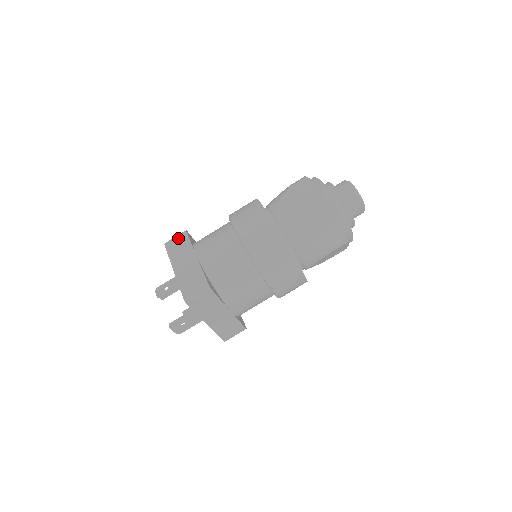
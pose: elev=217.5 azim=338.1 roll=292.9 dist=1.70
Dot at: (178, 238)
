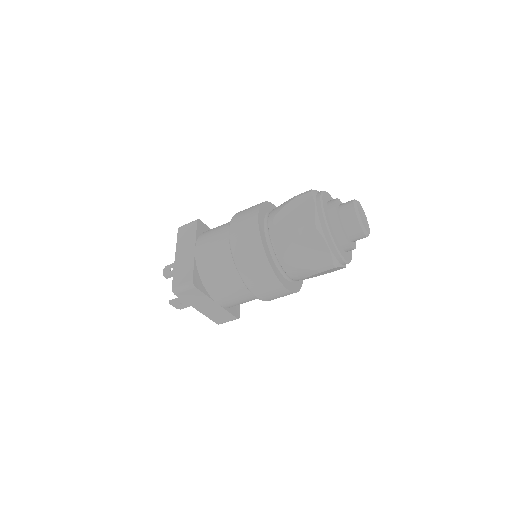
Dot at: (189, 225)
